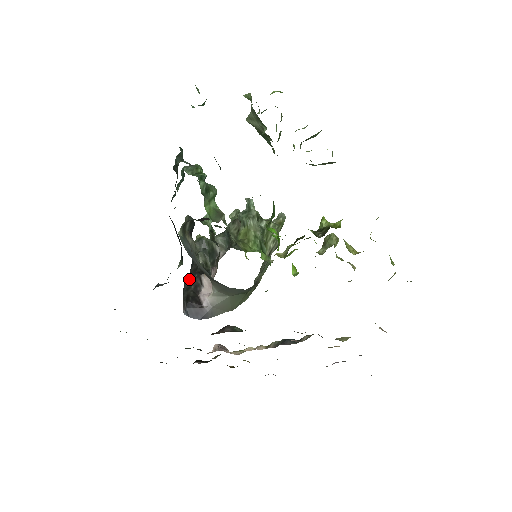
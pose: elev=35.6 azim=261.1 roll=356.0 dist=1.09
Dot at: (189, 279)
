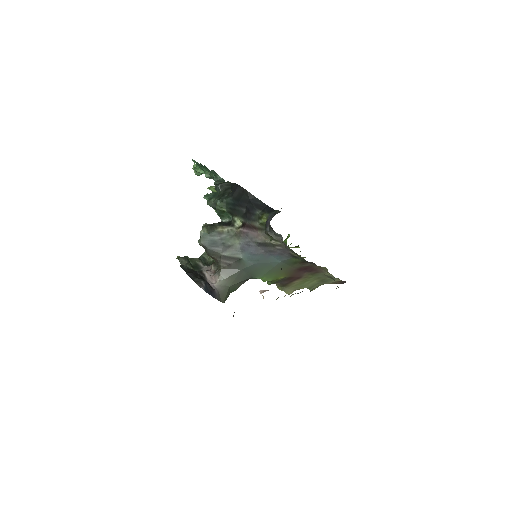
Dot at: (192, 273)
